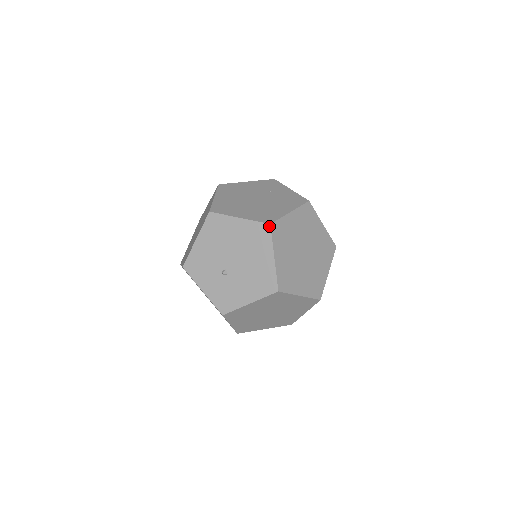
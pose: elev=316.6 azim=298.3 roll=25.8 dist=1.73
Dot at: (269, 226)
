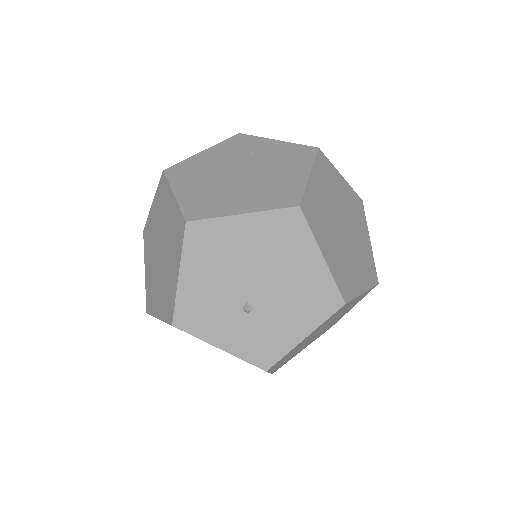
Dot at: (299, 210)
